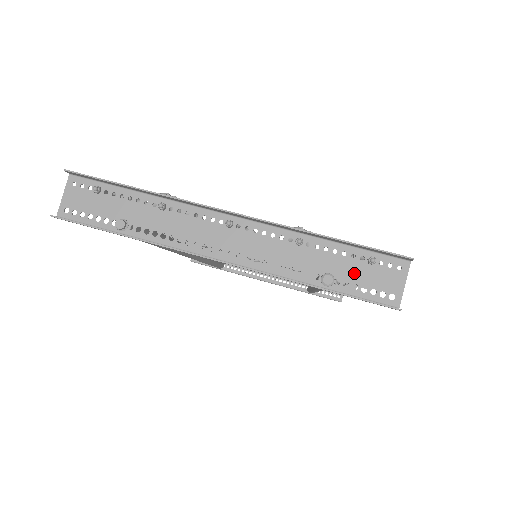
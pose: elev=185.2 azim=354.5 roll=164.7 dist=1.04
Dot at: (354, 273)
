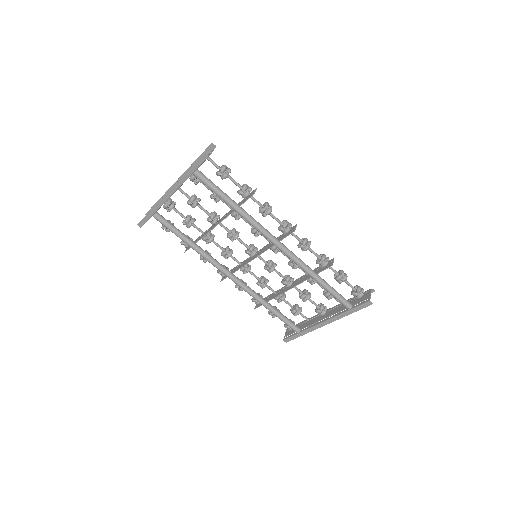
Dot at: occluded
